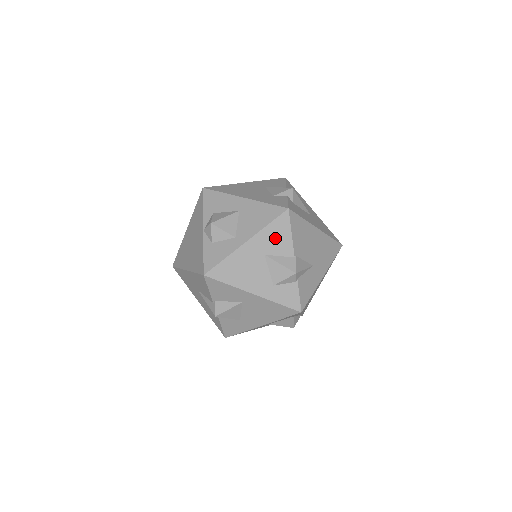
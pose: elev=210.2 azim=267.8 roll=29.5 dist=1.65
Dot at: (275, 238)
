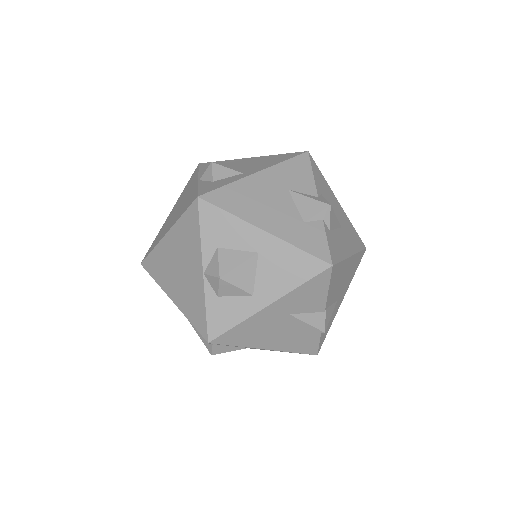
Dot at: (306, 297)
